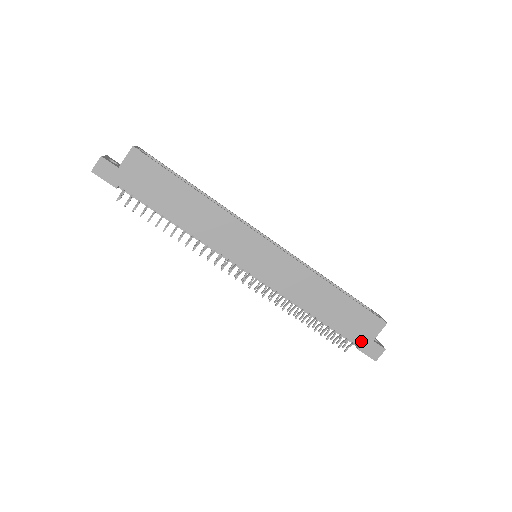
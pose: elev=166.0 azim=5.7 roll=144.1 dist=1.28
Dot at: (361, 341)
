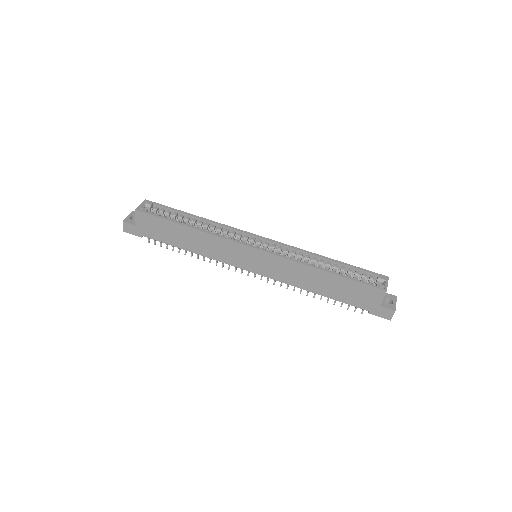
Dot at: (368, 307)
